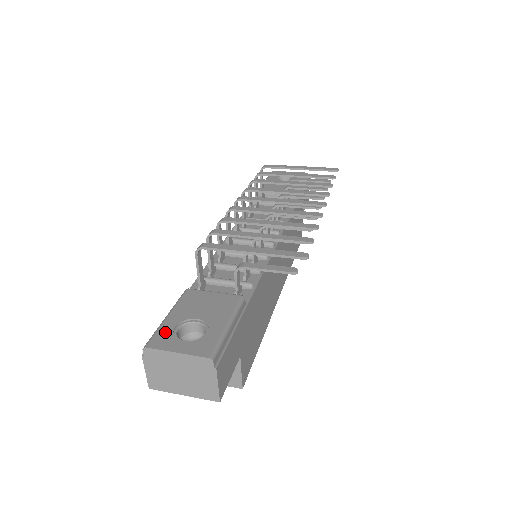
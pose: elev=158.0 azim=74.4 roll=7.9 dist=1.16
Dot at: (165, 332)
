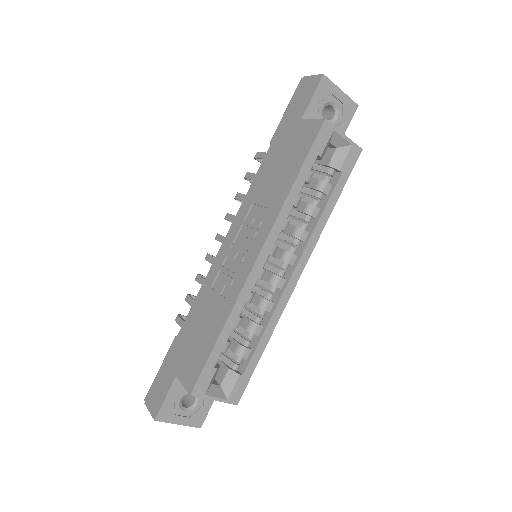
Dot at: occluded
